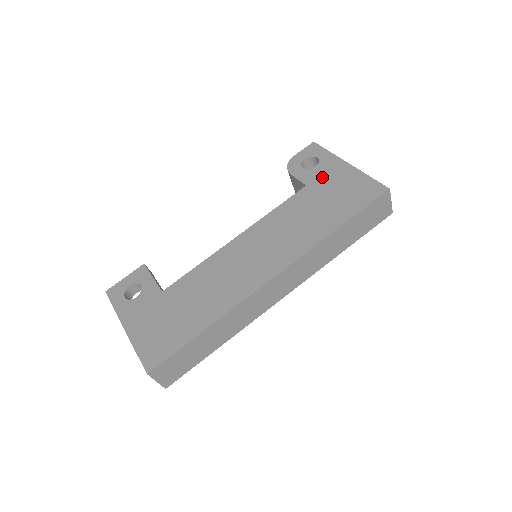
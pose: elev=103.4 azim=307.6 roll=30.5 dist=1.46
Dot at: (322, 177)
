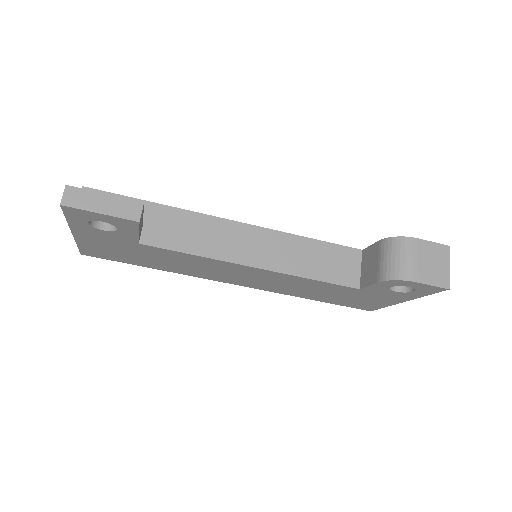
Dot at: (377, 295)
